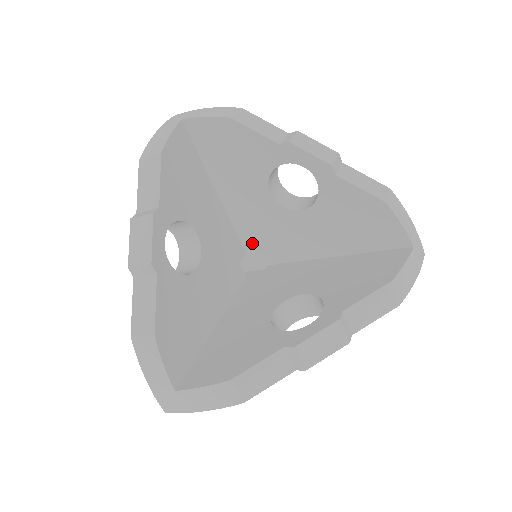
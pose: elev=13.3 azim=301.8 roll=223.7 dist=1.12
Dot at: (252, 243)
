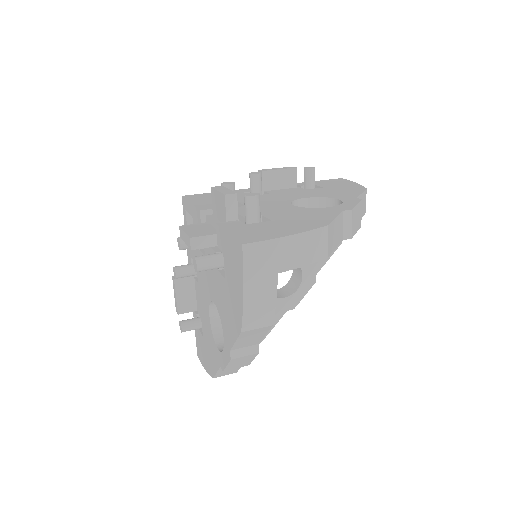
Dot at: occluded
